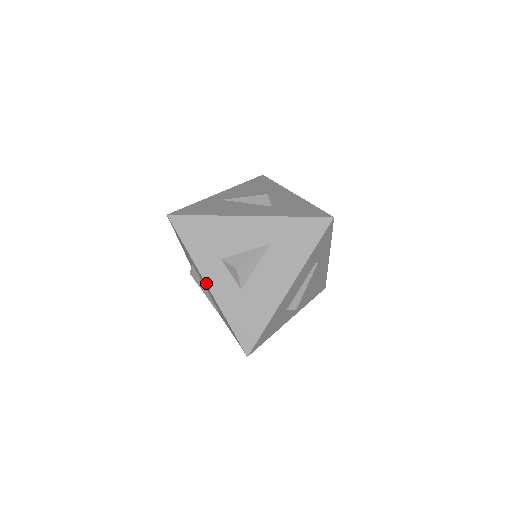
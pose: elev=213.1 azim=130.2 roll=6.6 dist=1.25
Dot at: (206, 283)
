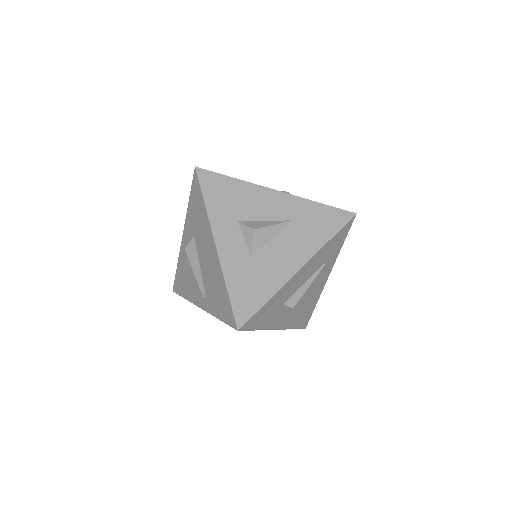
Dot at: (215, 240)
